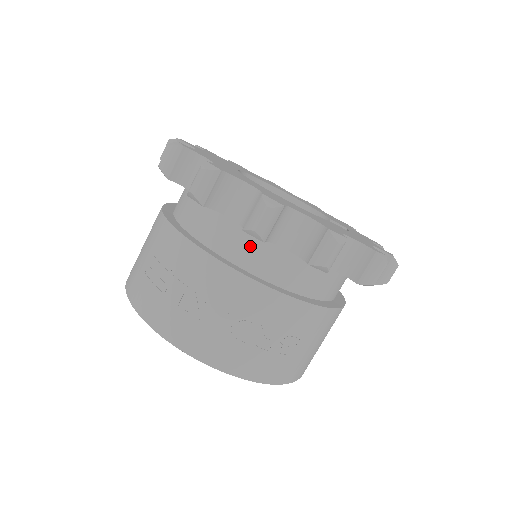
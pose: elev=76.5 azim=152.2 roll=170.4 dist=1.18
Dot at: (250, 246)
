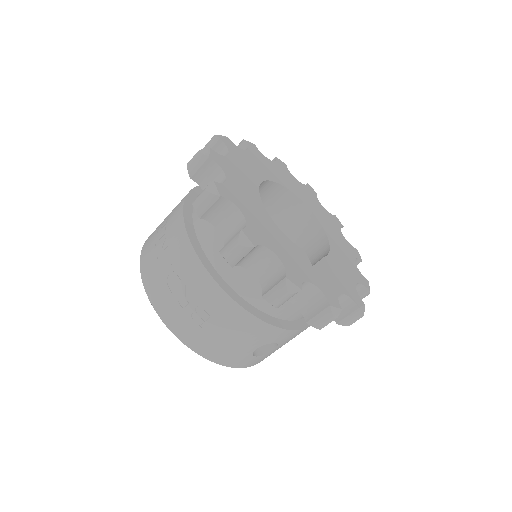
Dot at: (209, 224)
